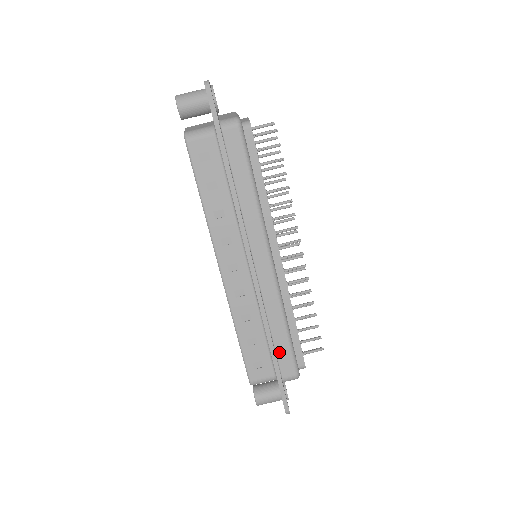
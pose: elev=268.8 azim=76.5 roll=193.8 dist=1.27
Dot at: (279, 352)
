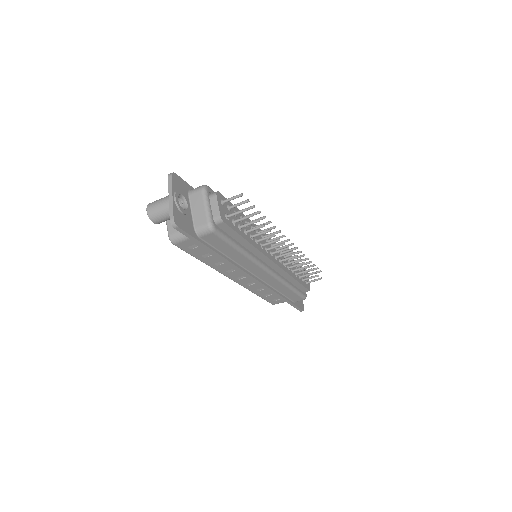
Dot at: (289, 296)
